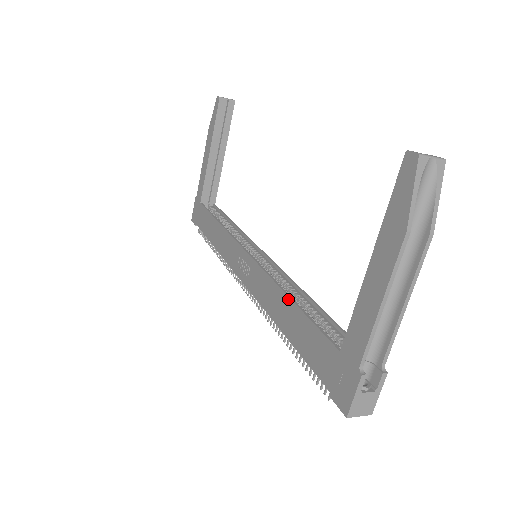
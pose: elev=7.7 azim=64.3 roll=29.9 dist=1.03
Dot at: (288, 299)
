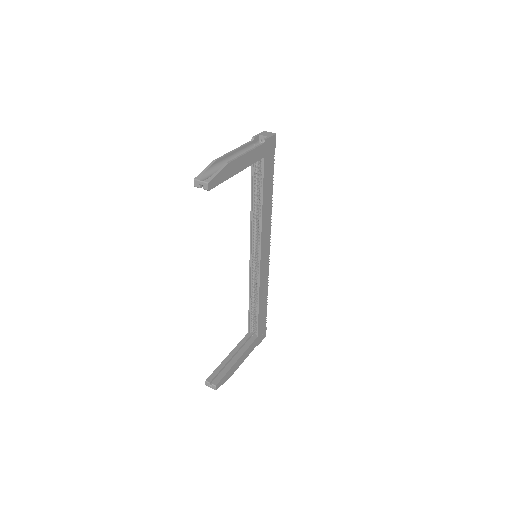
Dot at: (249, 299)
